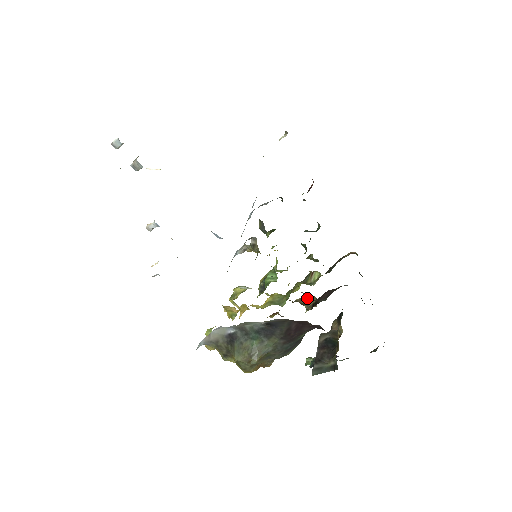
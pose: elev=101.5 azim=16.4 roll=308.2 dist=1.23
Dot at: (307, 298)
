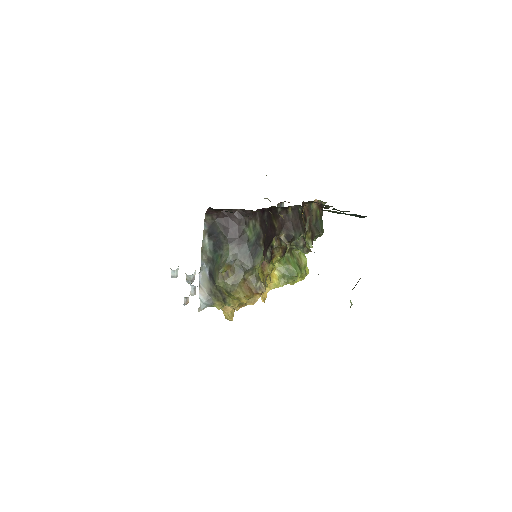
Dot at: occluded
